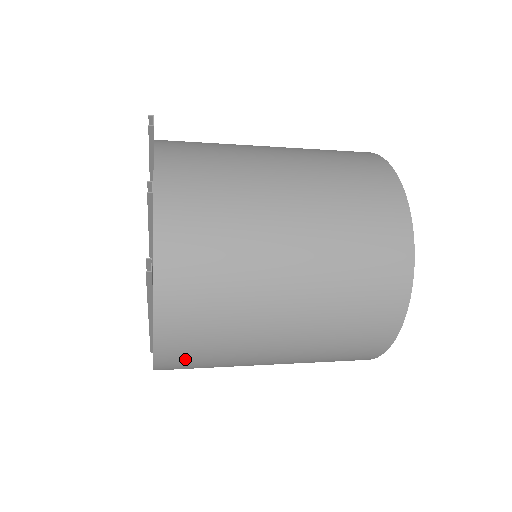
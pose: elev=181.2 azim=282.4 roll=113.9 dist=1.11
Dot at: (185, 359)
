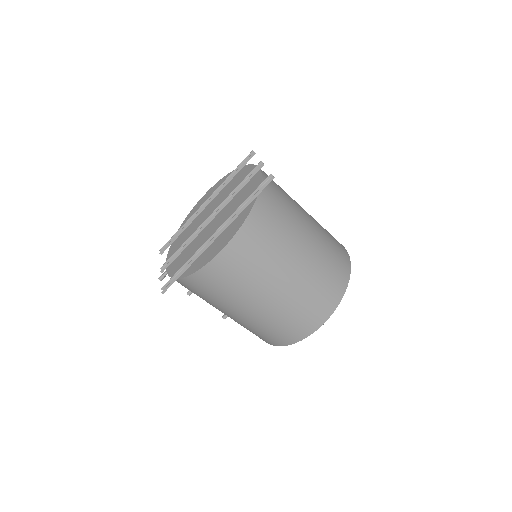
Dot at: (245, 251)
